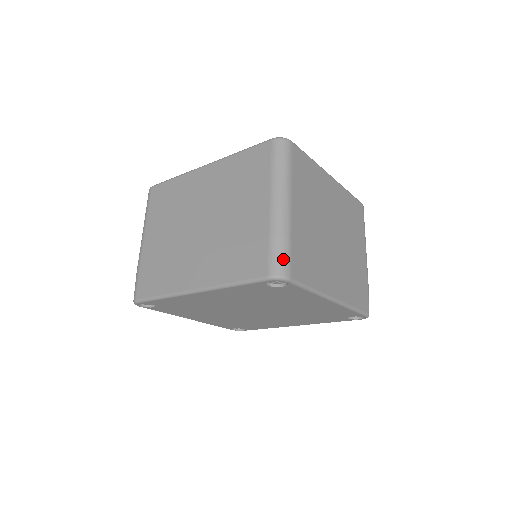
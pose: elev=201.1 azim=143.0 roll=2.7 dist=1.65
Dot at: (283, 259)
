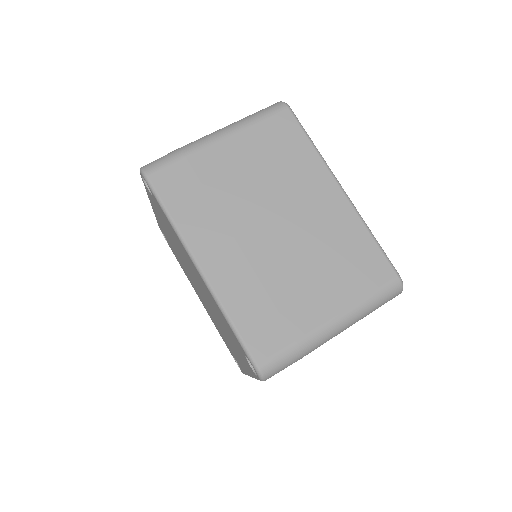
Dot at: (281, 368)
